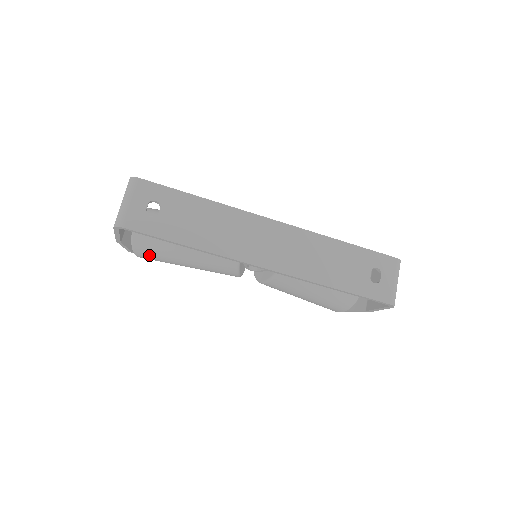
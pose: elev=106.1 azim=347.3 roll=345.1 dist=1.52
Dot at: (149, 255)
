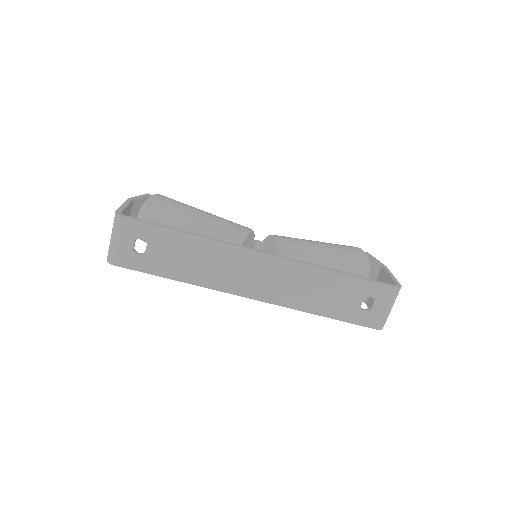
Dot at: occluded
